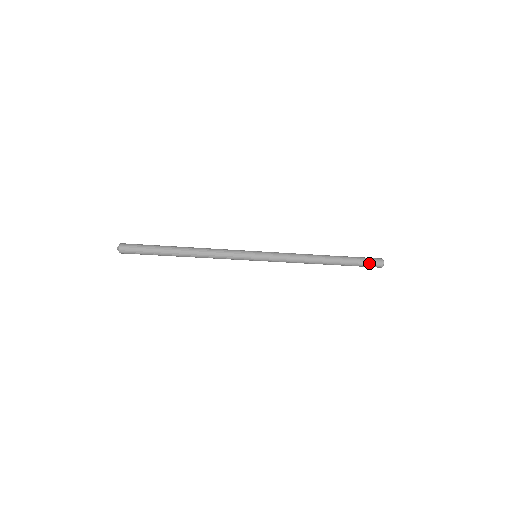
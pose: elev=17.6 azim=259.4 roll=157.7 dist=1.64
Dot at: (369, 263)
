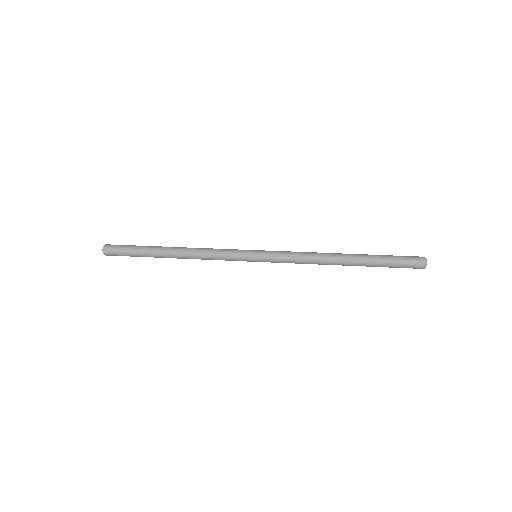
Dot at: (404, 264)
